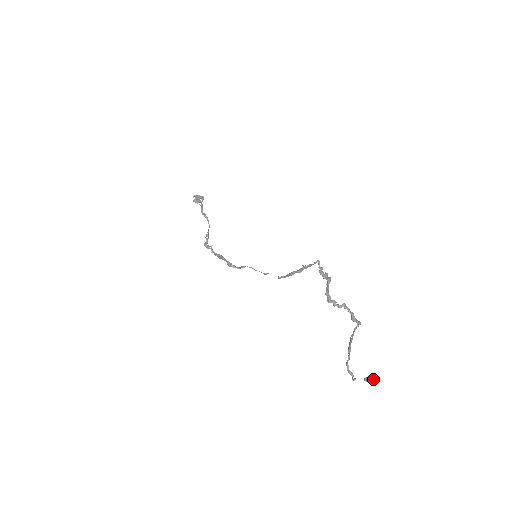
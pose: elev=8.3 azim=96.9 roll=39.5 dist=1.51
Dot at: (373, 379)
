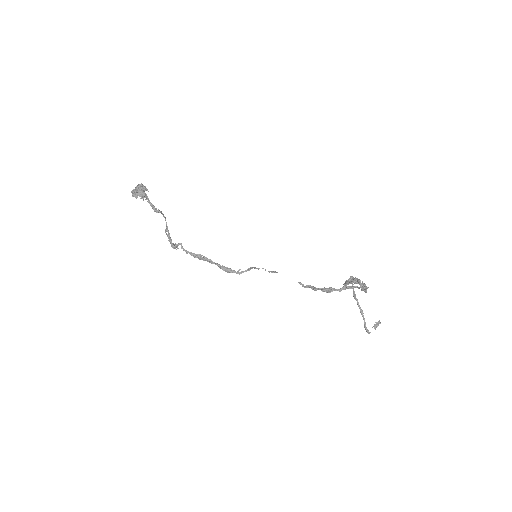
Dot at: occluded
